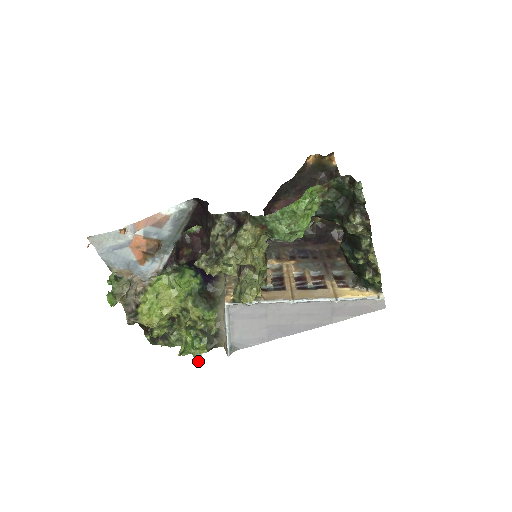
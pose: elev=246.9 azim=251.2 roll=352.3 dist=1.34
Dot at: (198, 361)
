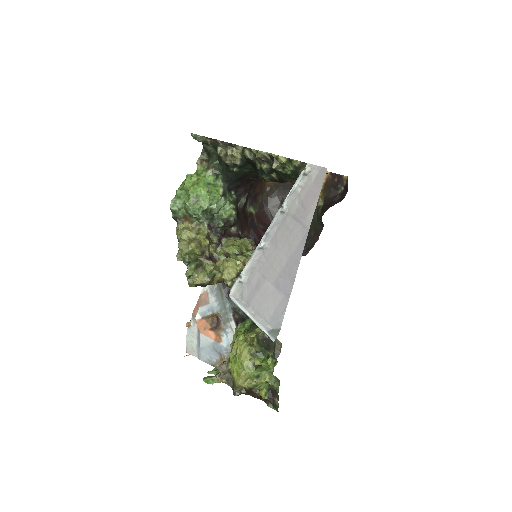
Dot at: (266, 371)
